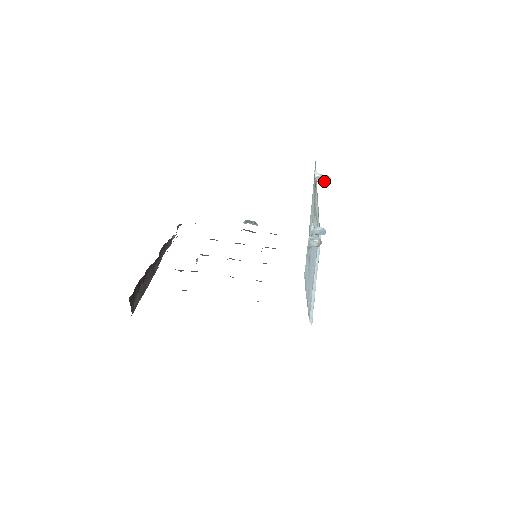
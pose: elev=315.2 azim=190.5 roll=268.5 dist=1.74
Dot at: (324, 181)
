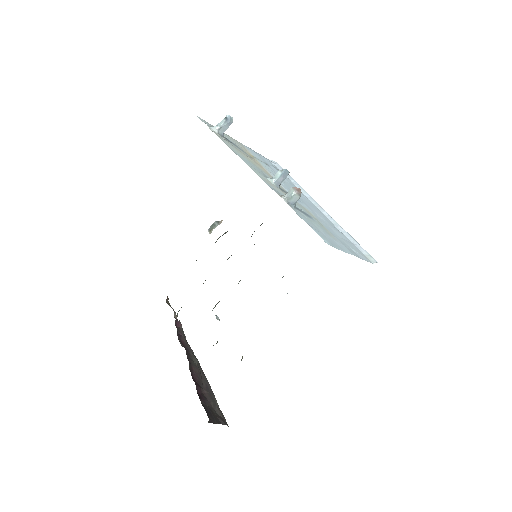
Dot at: (228, 126)
